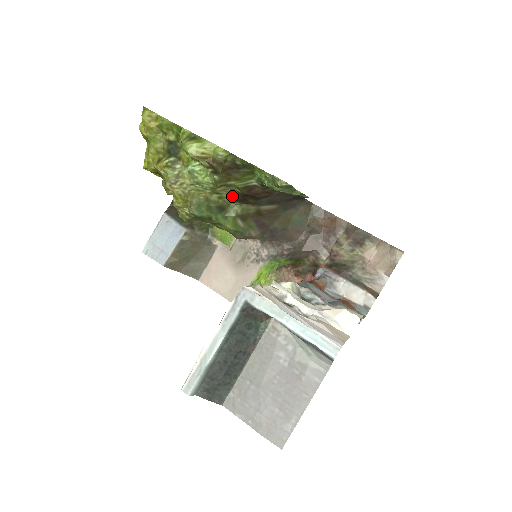
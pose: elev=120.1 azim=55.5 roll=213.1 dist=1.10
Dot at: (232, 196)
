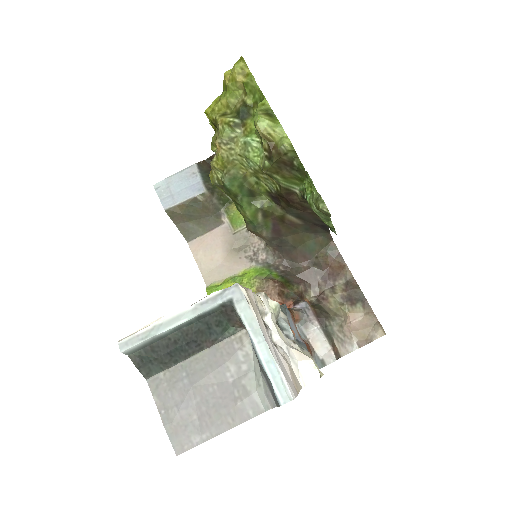
Dot at: (269, 189)
